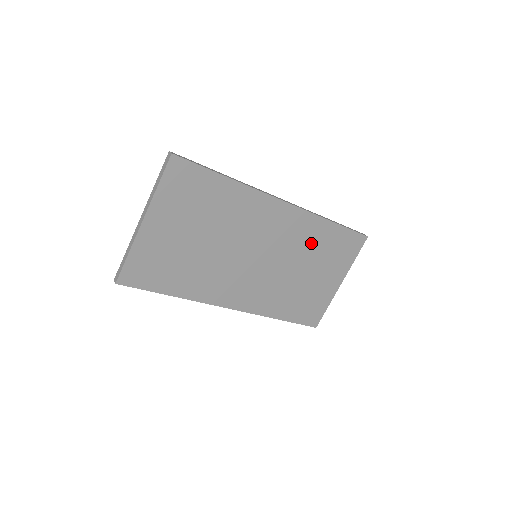
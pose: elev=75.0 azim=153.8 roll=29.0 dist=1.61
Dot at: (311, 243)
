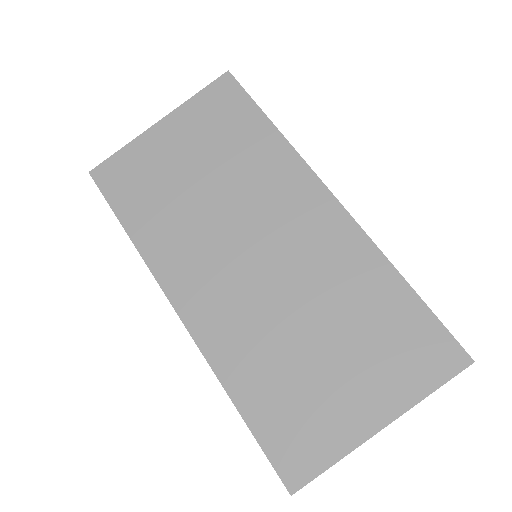
Dot at: (350, 292)
